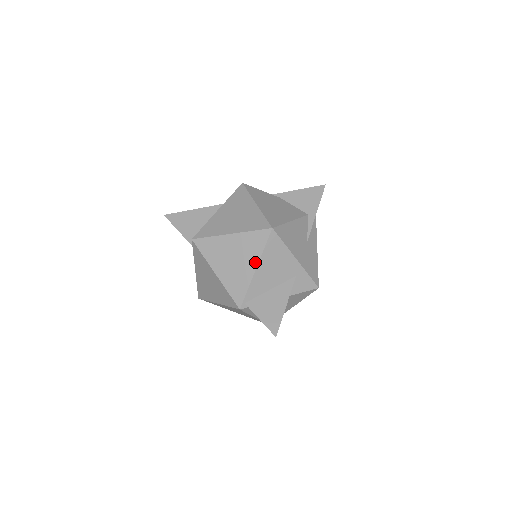
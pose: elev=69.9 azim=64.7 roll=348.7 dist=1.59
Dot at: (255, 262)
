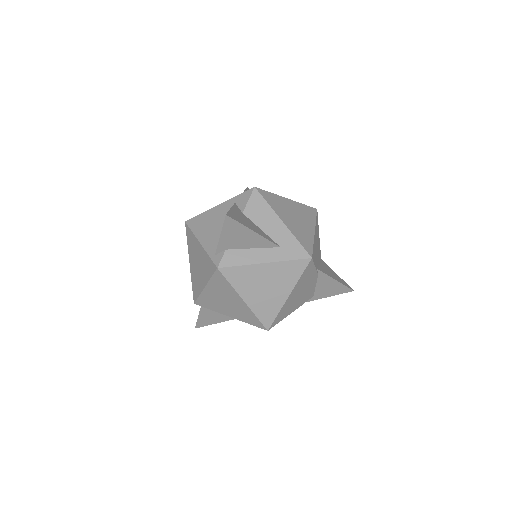
Dot at: (234, 317)
